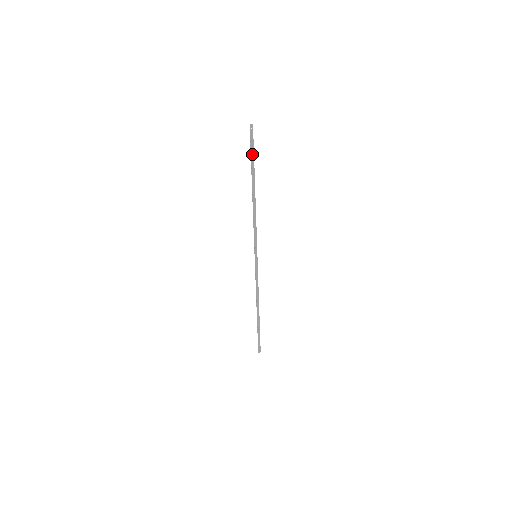
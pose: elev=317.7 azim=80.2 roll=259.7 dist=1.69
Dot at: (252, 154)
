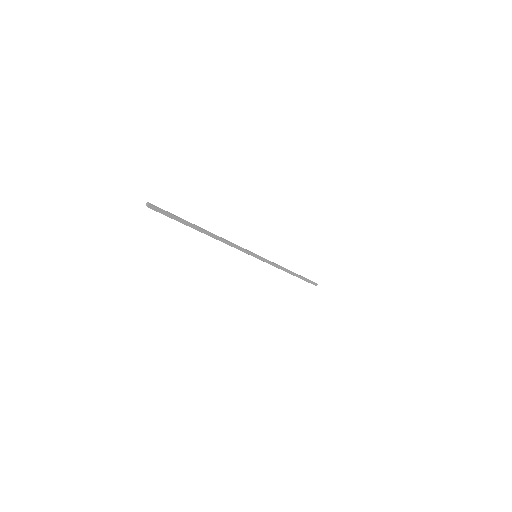
Dot at: (175, 219)
